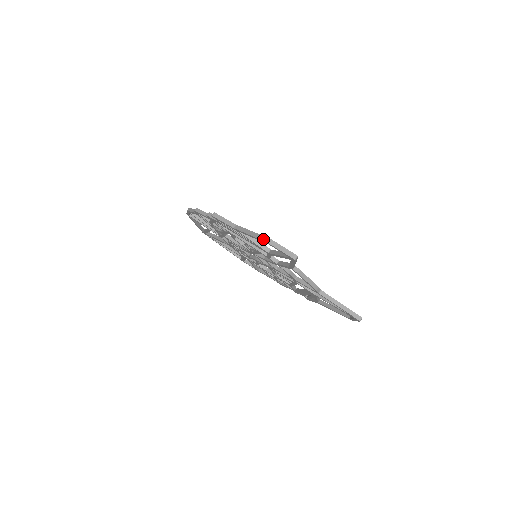
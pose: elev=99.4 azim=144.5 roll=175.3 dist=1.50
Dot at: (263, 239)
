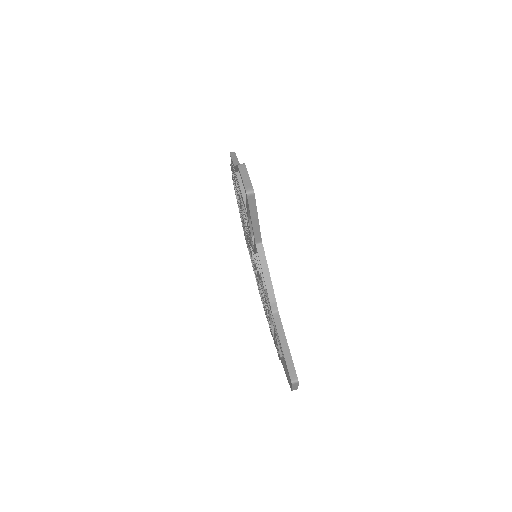
Dot at: occluded
